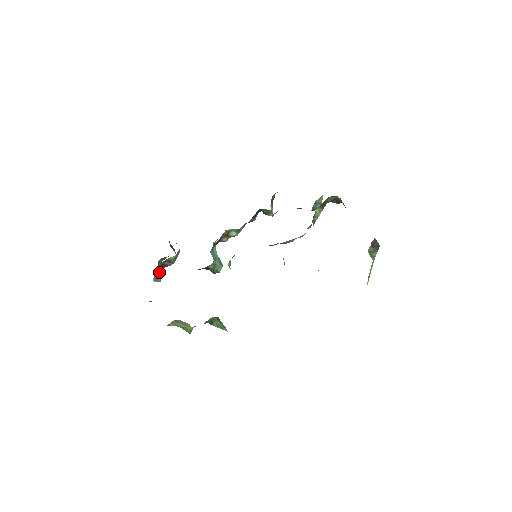
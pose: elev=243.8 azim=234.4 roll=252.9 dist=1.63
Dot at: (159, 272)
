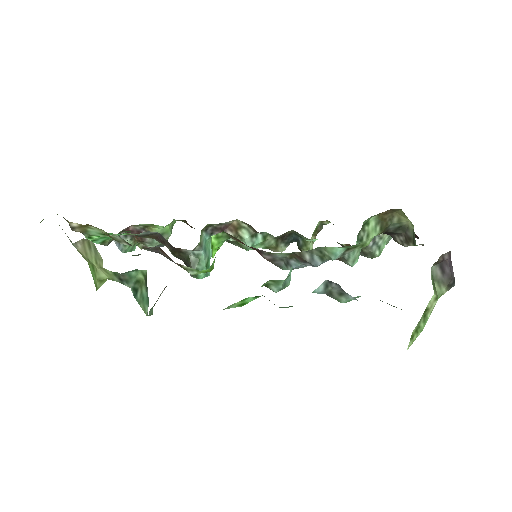
Dot at: (129, 239)
